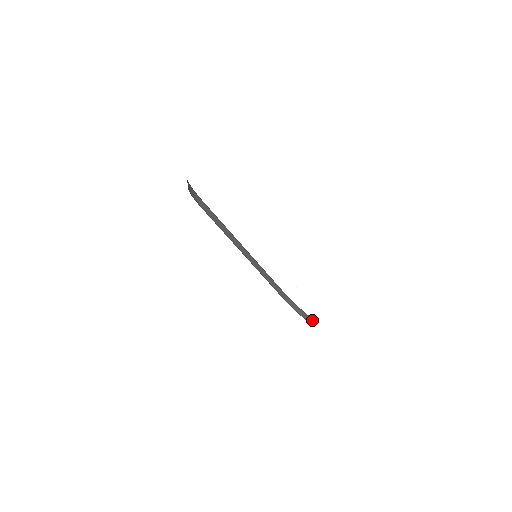
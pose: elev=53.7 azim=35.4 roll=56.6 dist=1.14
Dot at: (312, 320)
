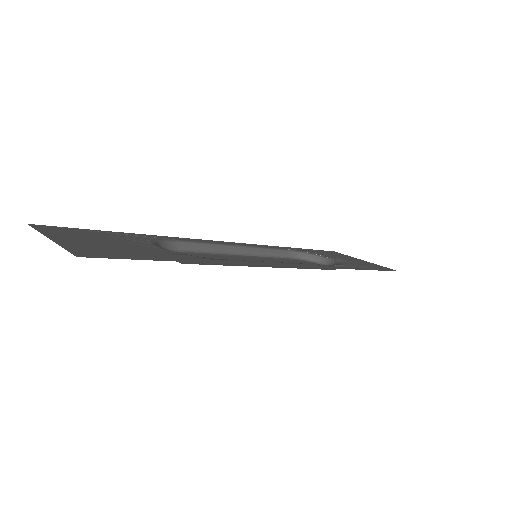
Dot at: (325, 260)
